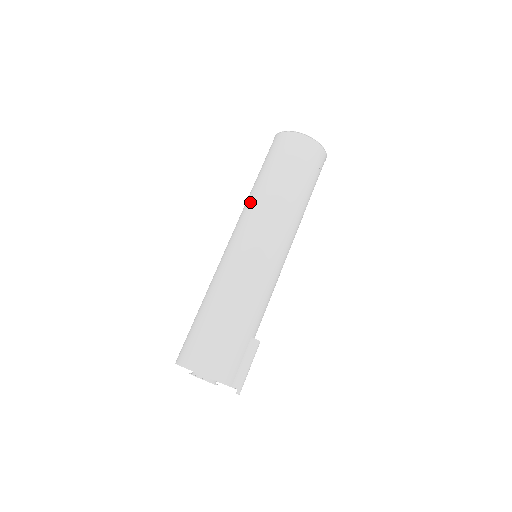
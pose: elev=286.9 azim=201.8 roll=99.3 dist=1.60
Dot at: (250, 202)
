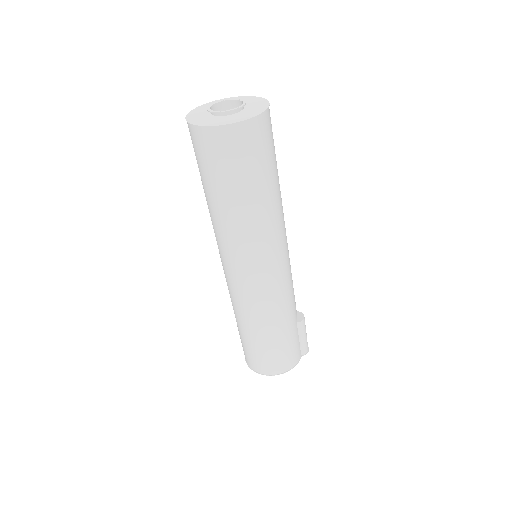
Dot at: (221, 231)
